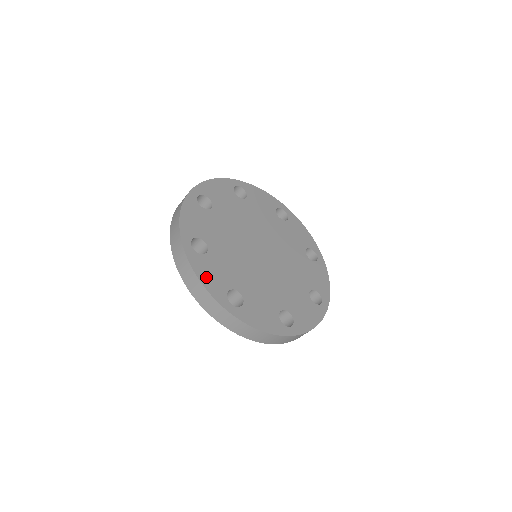
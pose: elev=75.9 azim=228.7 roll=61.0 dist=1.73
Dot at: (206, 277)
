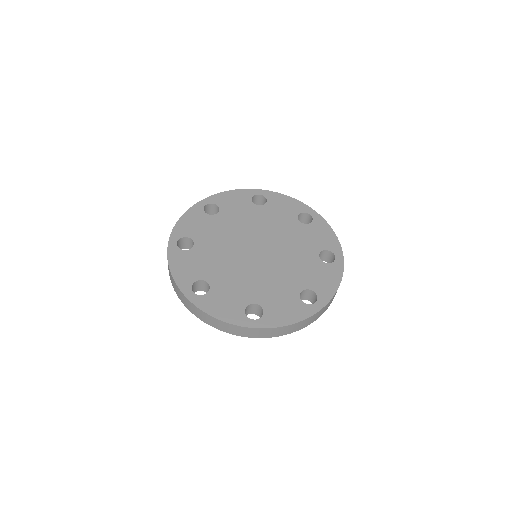
Dot at: (220, 311)
